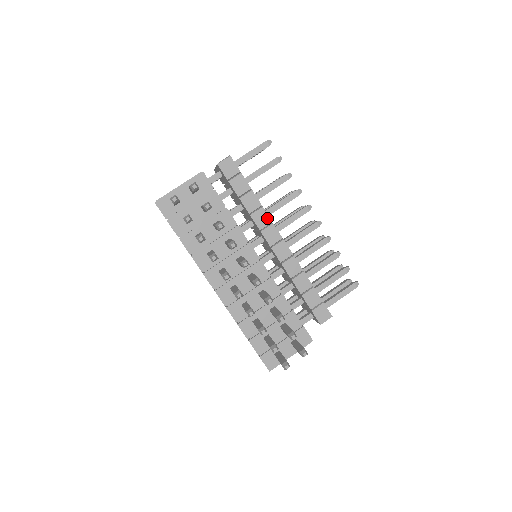
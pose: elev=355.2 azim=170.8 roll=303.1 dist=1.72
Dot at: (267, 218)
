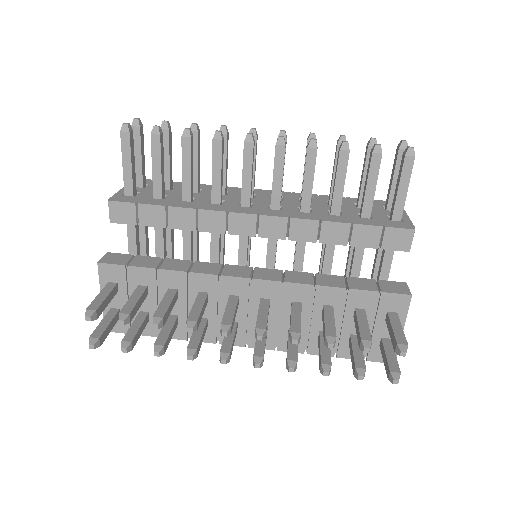
Dot at: (216, 214)
